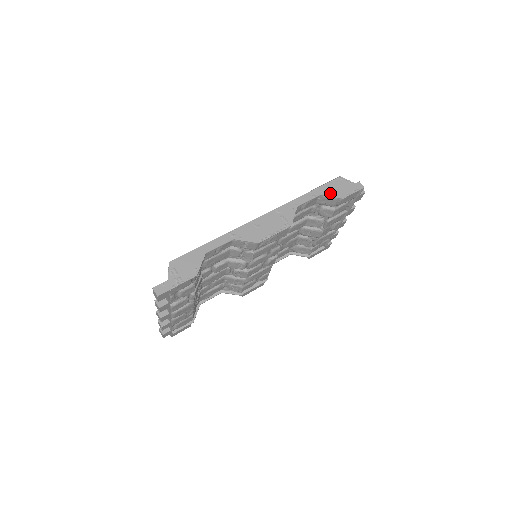
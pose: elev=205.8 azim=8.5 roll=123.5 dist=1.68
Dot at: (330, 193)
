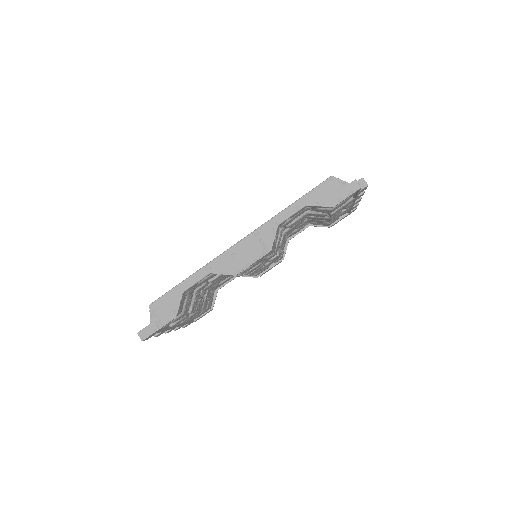
Dot at: (317, 202)
